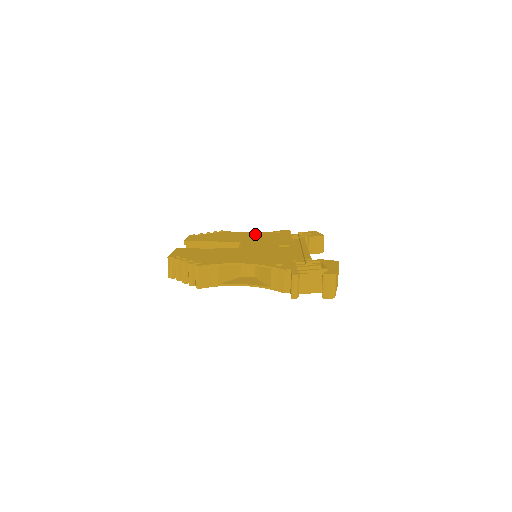
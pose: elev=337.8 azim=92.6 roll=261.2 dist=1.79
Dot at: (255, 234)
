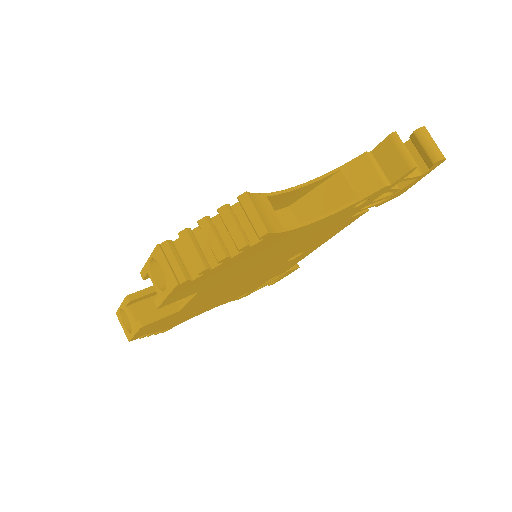
Dot at: occluded
